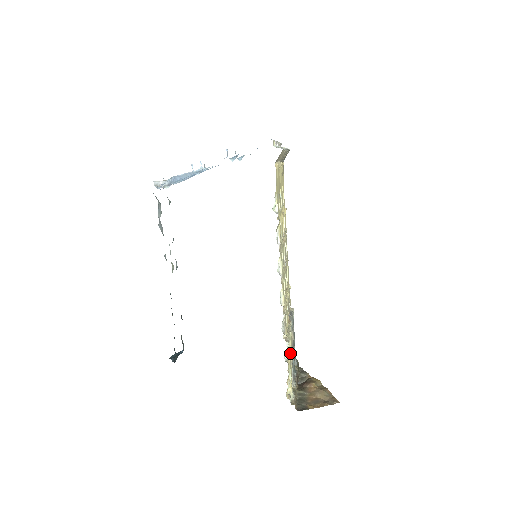
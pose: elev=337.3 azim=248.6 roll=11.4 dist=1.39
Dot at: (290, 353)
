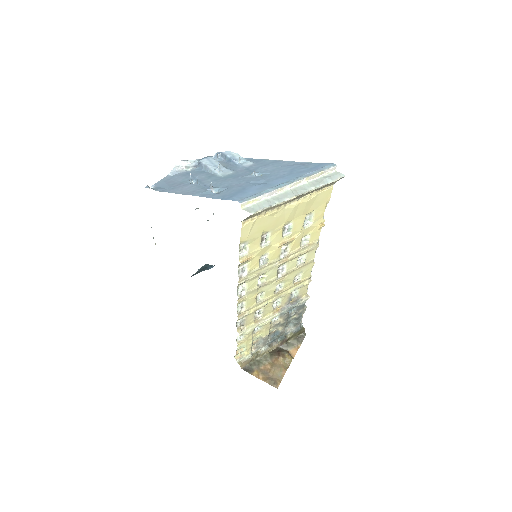
Dot at: (262, 332)
